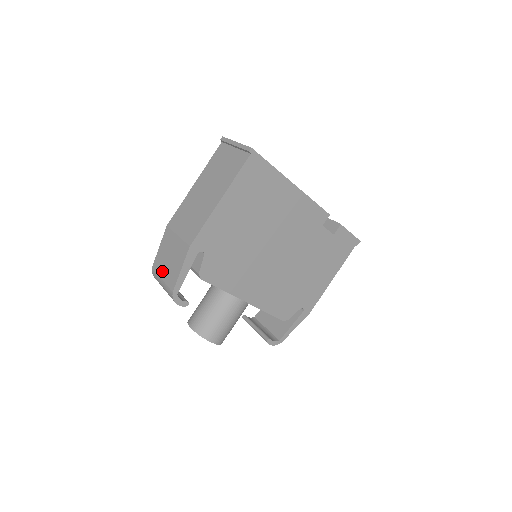
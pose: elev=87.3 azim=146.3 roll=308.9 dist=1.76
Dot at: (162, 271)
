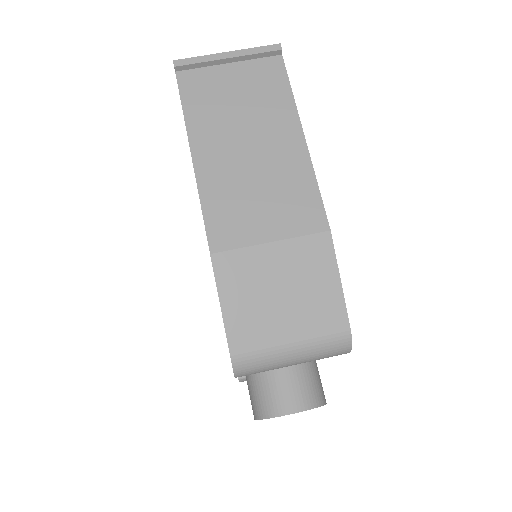
Dot at: (279, 330)
